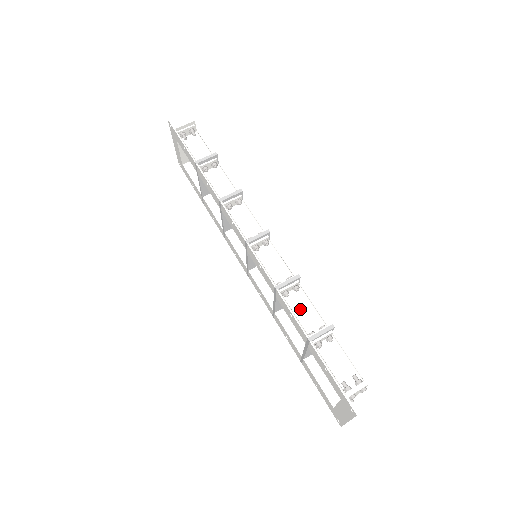
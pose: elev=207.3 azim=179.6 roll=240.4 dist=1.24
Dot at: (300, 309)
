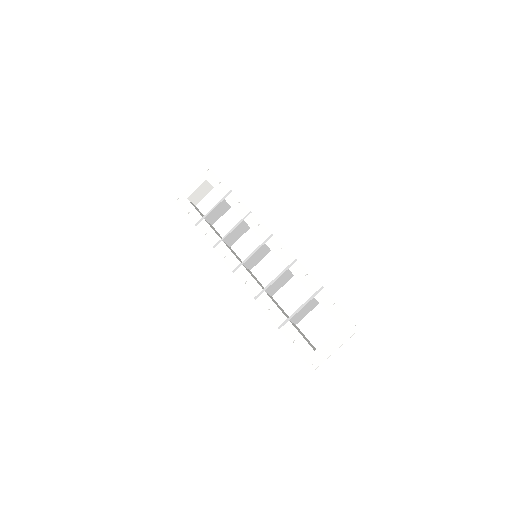
Dot at: occluded
